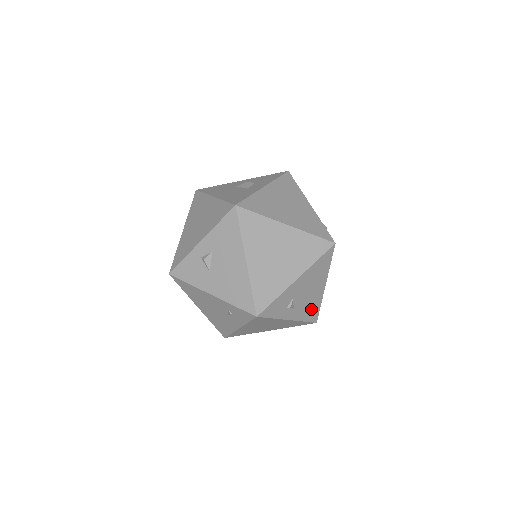
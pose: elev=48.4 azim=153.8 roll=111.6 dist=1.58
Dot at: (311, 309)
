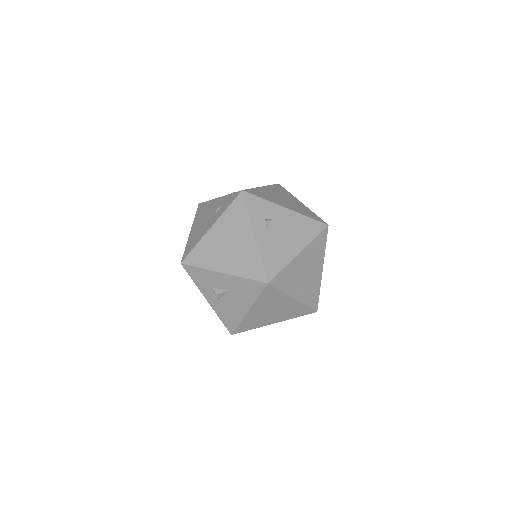
Dot at: (275, 257)
